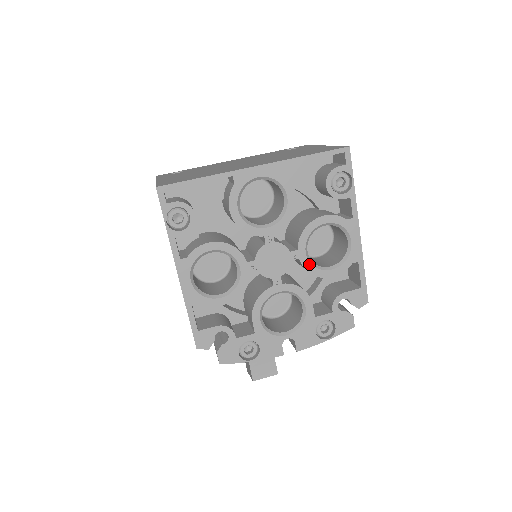
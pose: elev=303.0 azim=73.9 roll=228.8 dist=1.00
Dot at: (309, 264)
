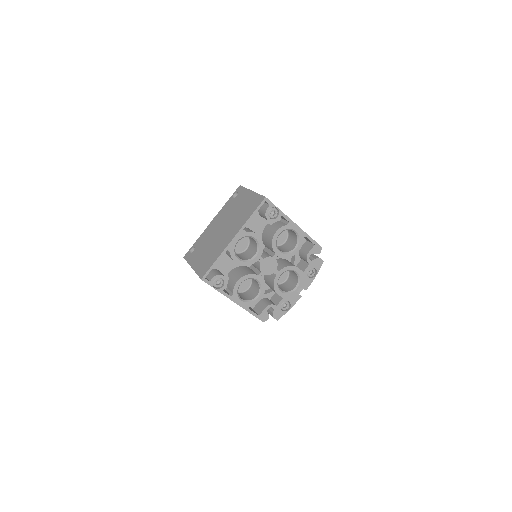
Dot at: (285, 255)
